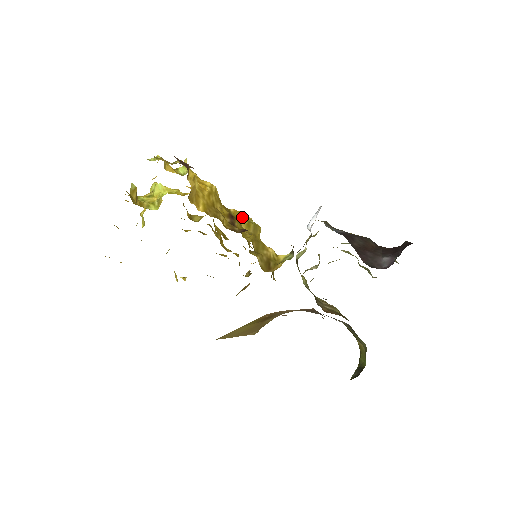
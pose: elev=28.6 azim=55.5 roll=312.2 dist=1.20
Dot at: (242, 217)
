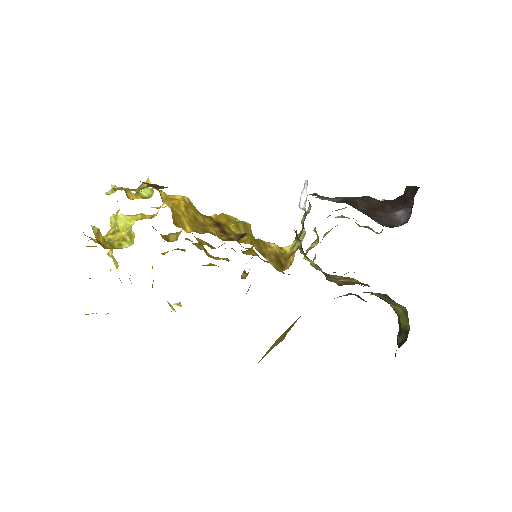
Dot at: (226, 220)
